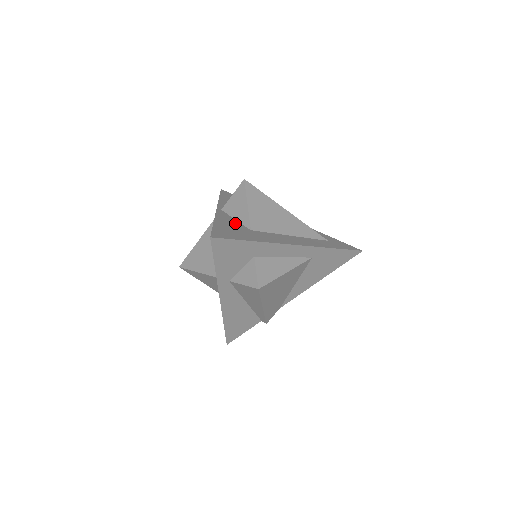
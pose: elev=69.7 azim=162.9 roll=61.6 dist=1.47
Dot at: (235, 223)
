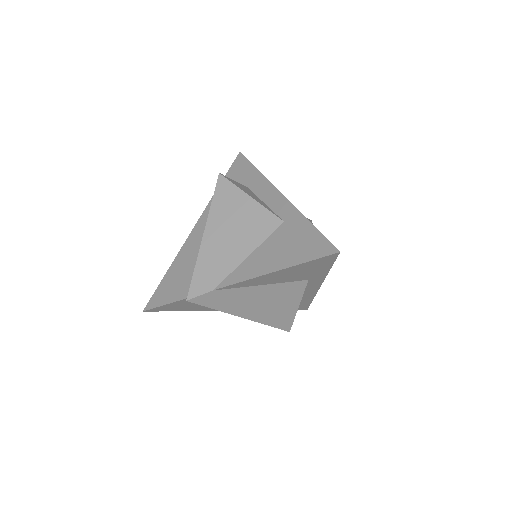
Dot at: occluded
